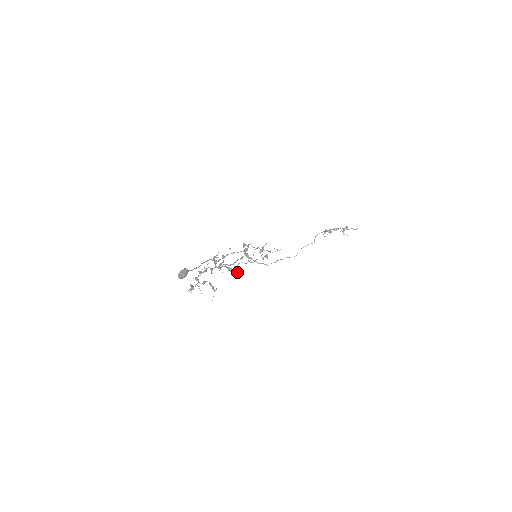
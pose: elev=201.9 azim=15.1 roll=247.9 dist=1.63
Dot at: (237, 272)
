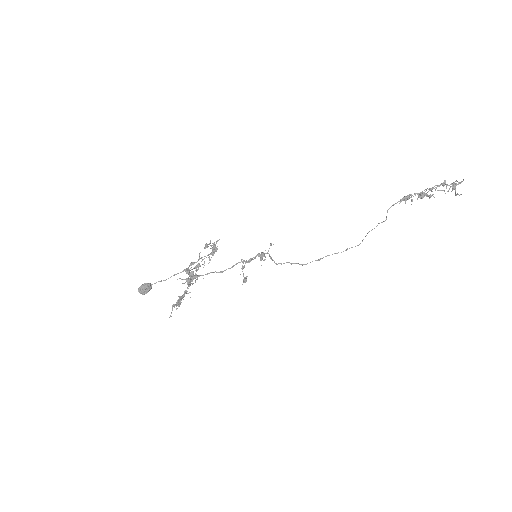
Dot at: (246, 279)
